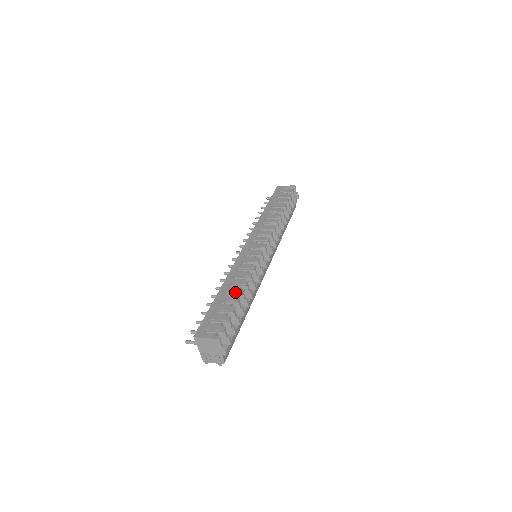
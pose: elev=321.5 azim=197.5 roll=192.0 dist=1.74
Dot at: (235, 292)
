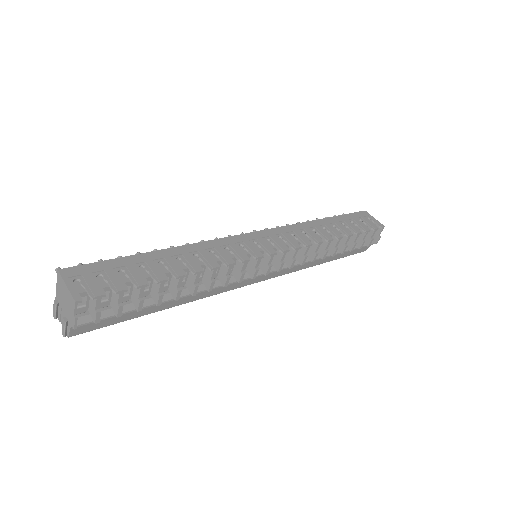
Dot at: (173, 268)
